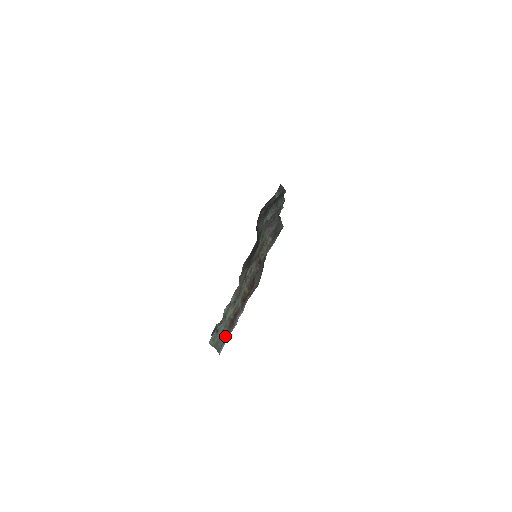
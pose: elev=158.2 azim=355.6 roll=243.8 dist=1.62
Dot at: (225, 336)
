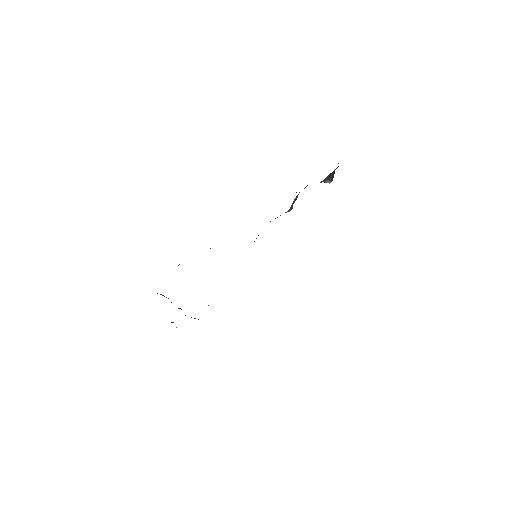
Dot at: occluded
